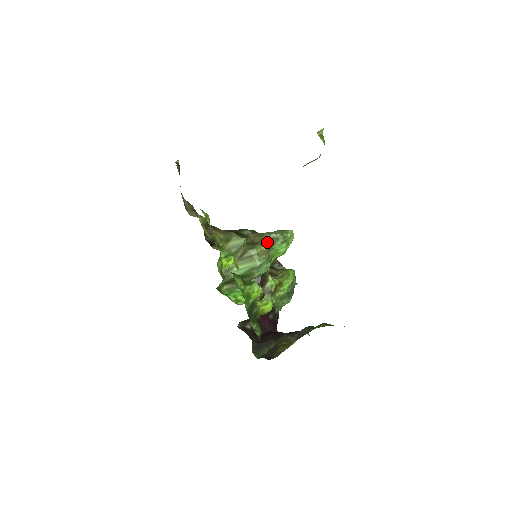
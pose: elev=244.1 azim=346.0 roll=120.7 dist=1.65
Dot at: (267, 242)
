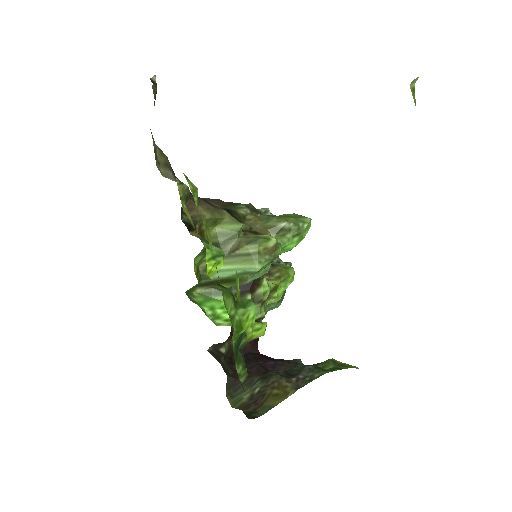
Dot at: (273, 233)
